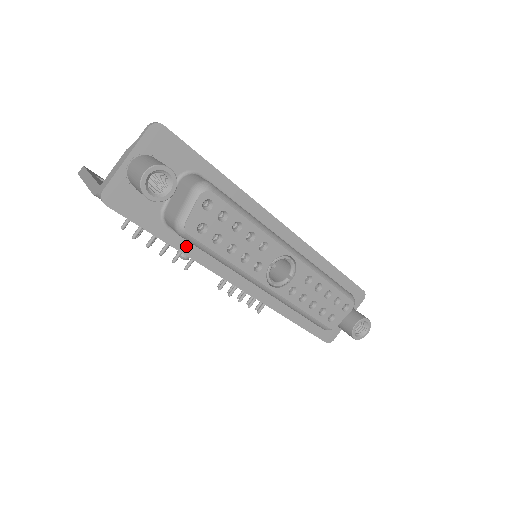
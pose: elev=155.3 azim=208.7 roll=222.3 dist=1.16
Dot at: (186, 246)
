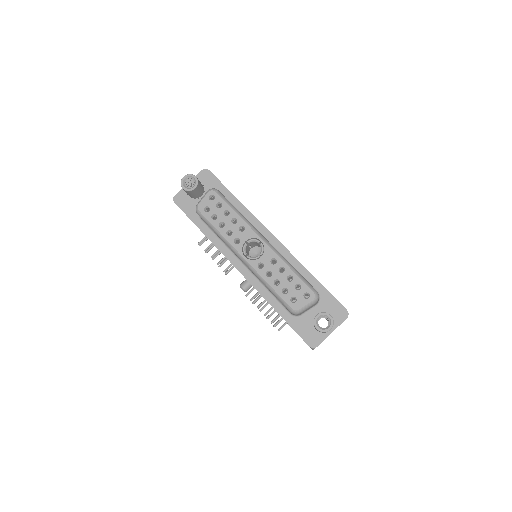
Dot at: (209, 233)
